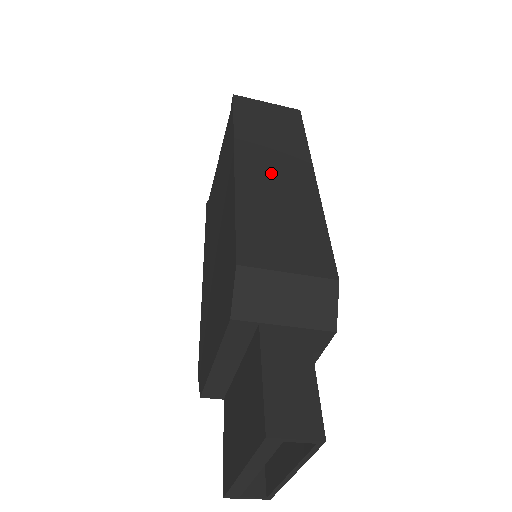
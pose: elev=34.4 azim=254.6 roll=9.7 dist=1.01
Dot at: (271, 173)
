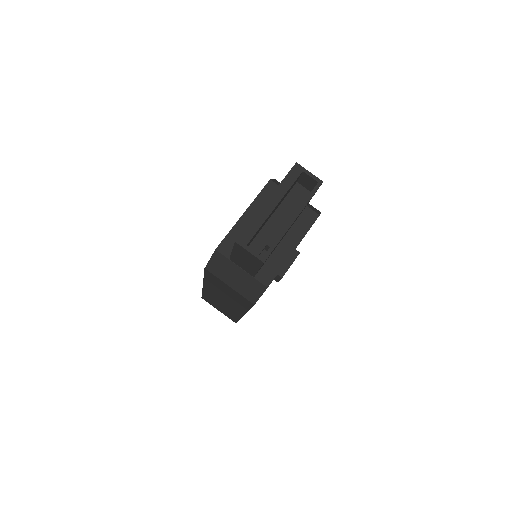
Dot at: occluded
